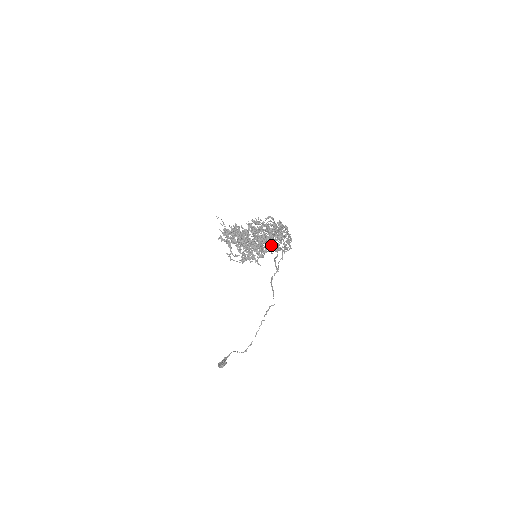
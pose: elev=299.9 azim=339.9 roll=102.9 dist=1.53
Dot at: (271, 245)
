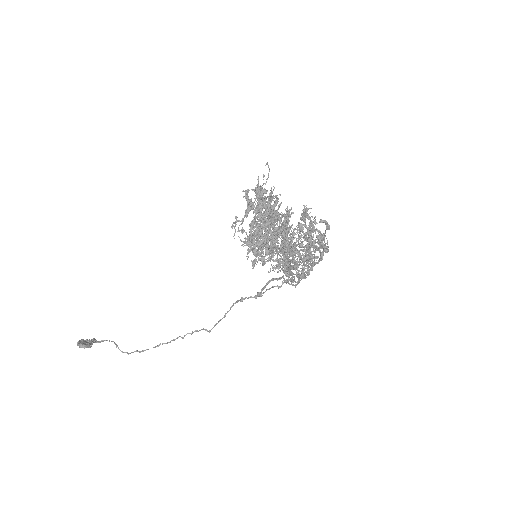
Dot at: occluded
